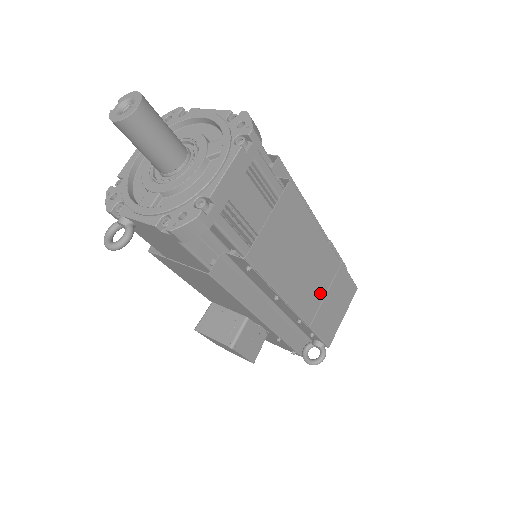
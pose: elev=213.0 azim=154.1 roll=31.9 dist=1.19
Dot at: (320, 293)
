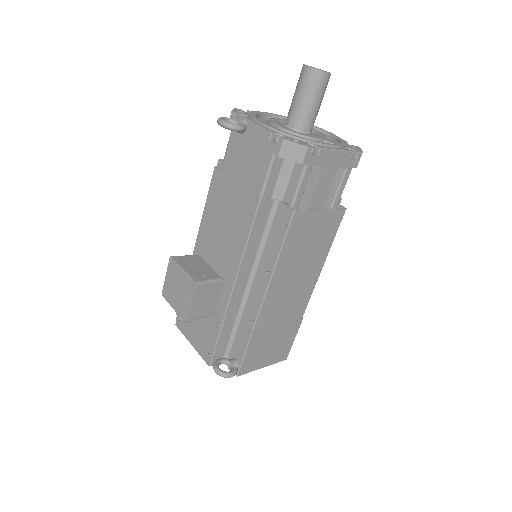
Dot at: (278, 318)
